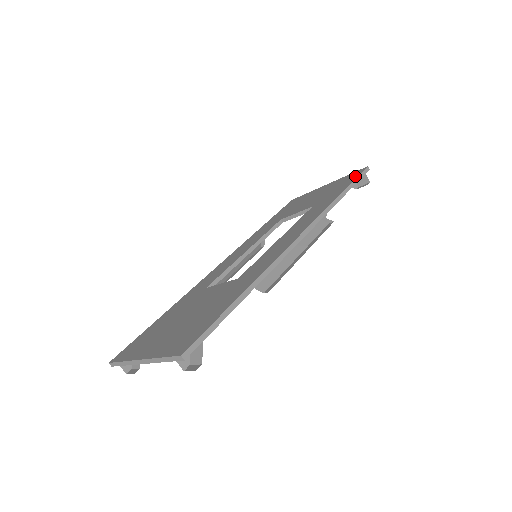
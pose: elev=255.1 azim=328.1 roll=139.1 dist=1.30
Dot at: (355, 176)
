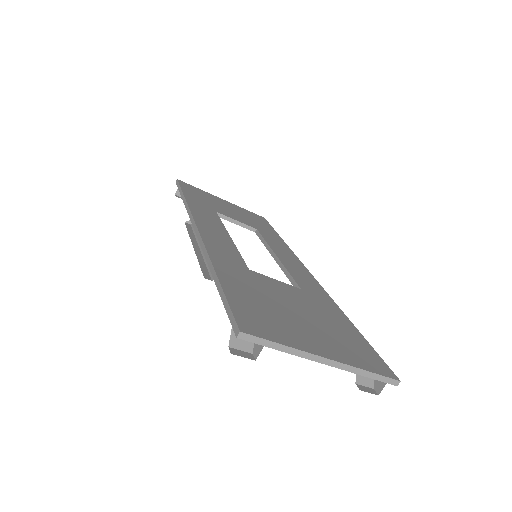
Dot at: (267, 222)
